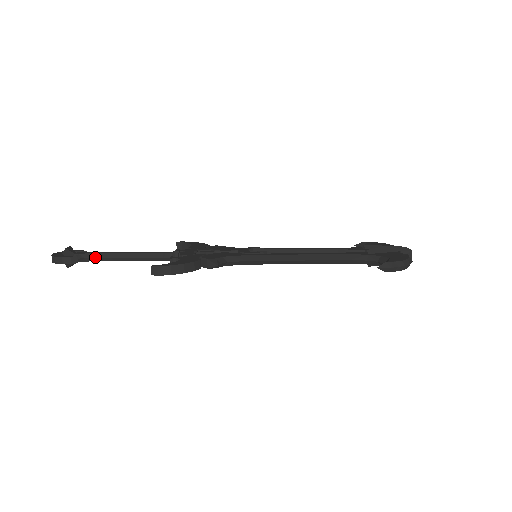
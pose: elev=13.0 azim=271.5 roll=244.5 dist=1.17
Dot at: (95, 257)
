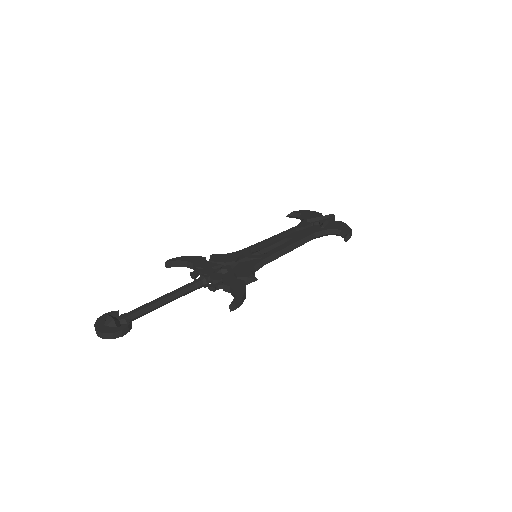
Dot at: (141, 314)
